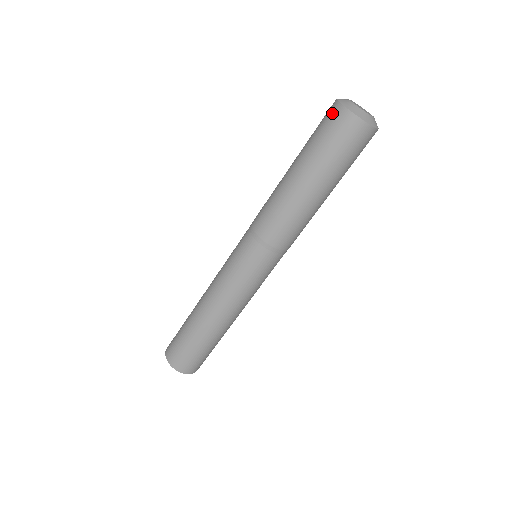
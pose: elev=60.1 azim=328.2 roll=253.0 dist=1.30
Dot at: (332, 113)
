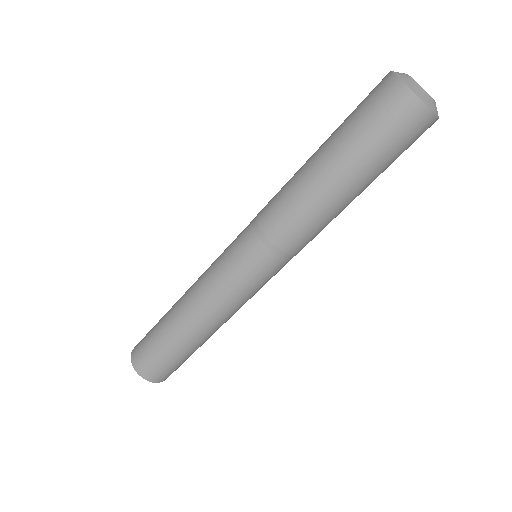
Dot at: (381, 86)
